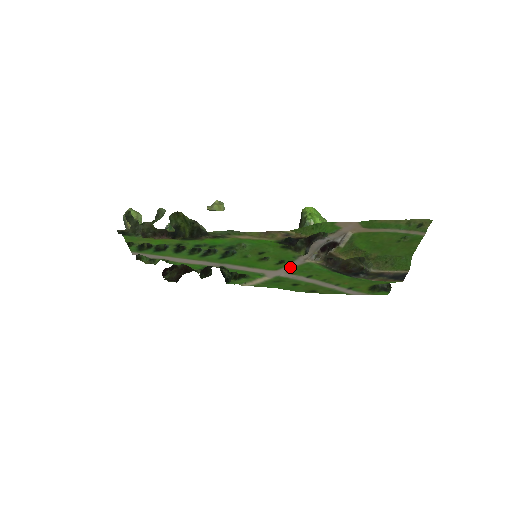
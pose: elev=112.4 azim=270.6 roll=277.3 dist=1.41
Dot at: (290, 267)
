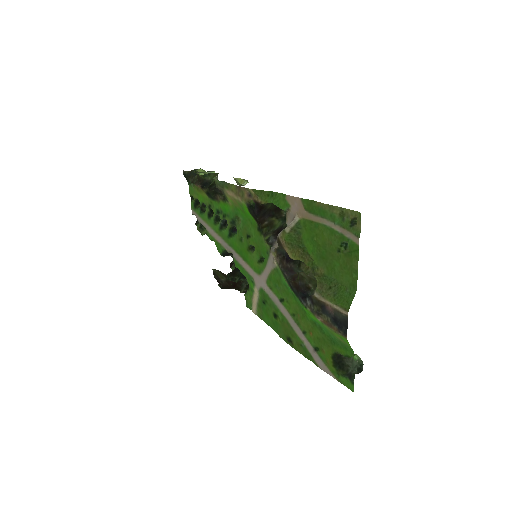
Dot at: (268, 273)
